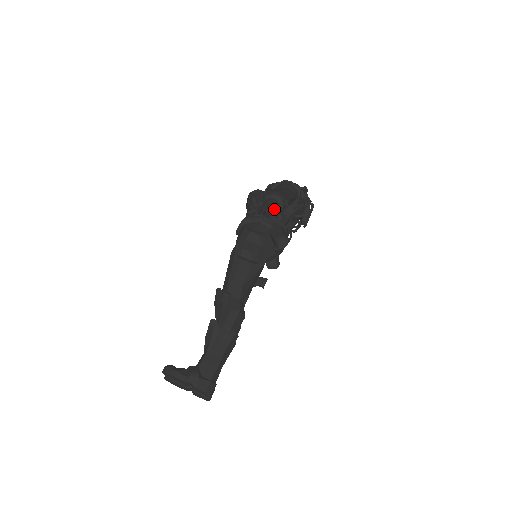
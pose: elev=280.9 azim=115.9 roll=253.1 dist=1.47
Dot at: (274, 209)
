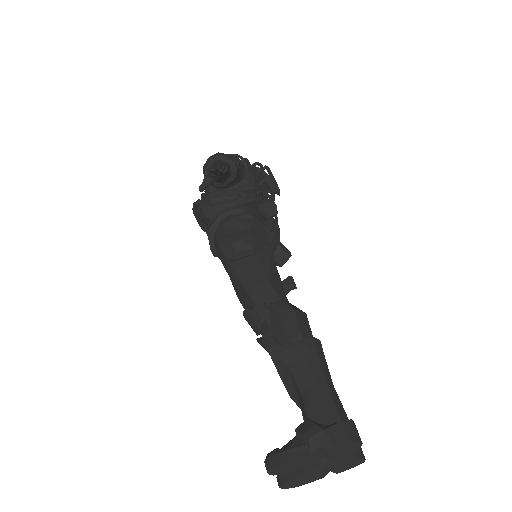
Dot at: (225, 165)
